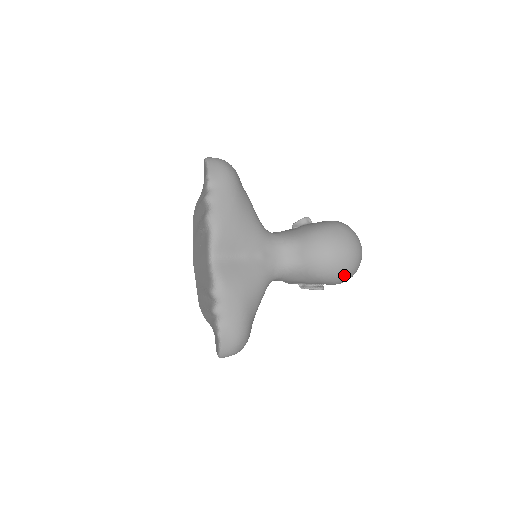
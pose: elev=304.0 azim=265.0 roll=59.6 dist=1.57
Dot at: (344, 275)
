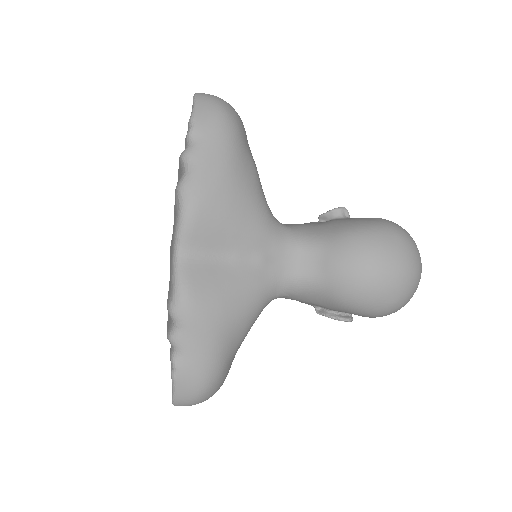
Dot at: (387, 308)
